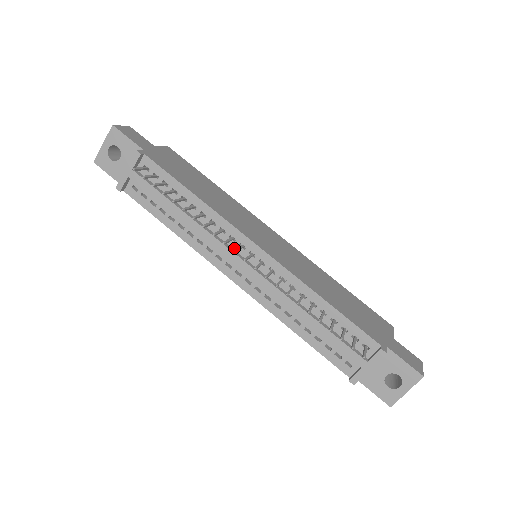
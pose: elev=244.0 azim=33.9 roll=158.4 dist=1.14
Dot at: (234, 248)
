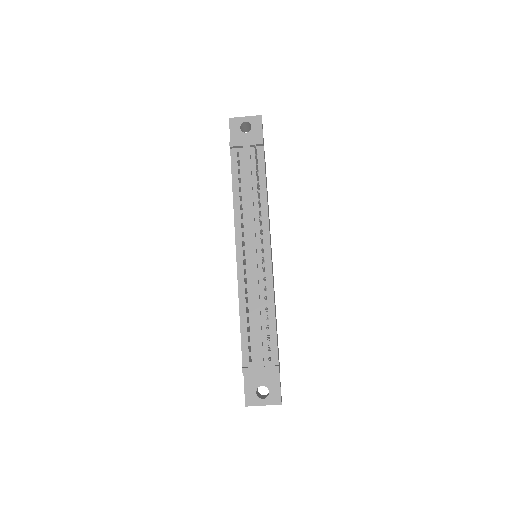
Dot at: (257, 238)
